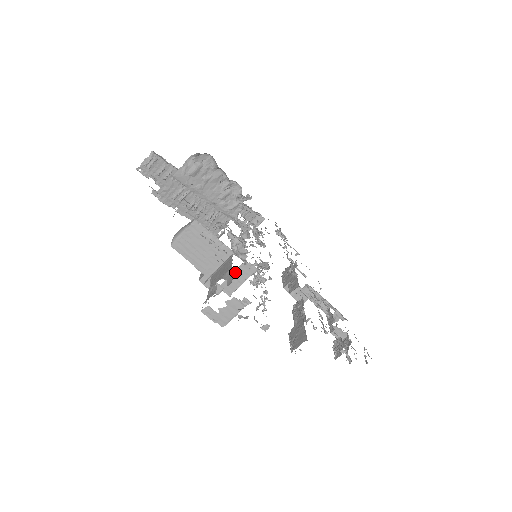
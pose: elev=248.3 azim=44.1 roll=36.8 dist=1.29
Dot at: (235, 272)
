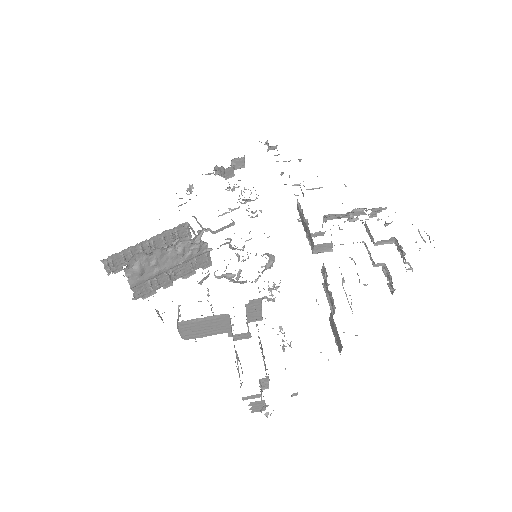
Dot at: (247, 310)
